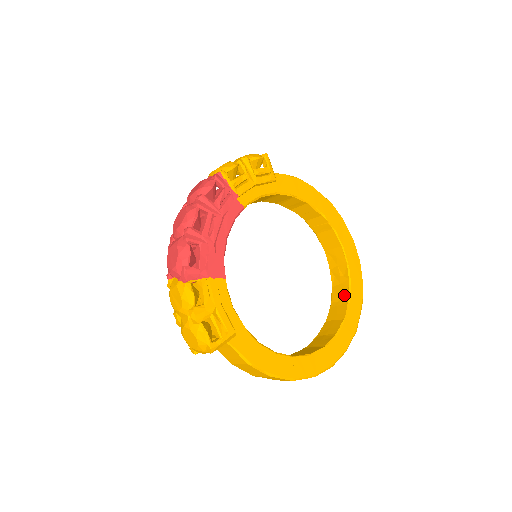
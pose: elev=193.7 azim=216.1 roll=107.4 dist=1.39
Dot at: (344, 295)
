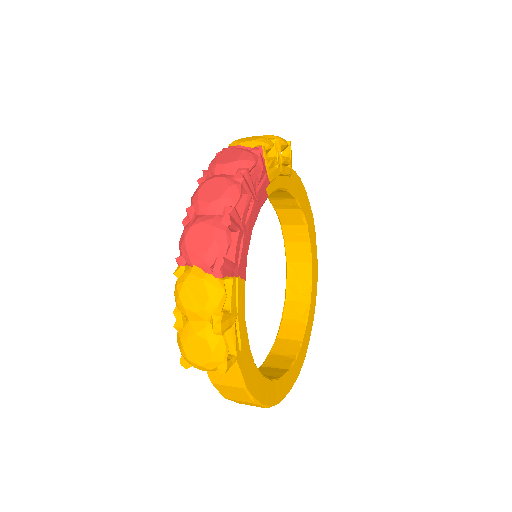
Dot at: (301, 314)
